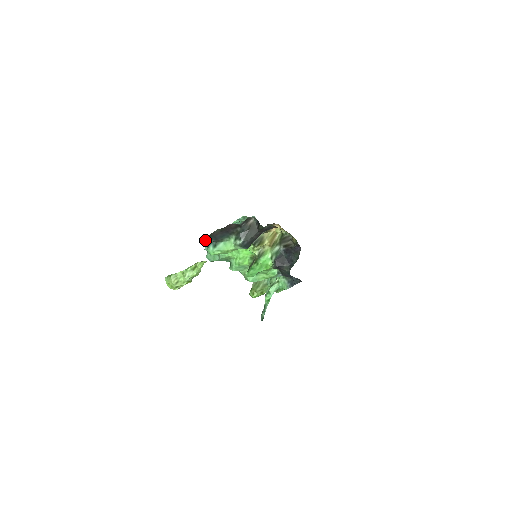
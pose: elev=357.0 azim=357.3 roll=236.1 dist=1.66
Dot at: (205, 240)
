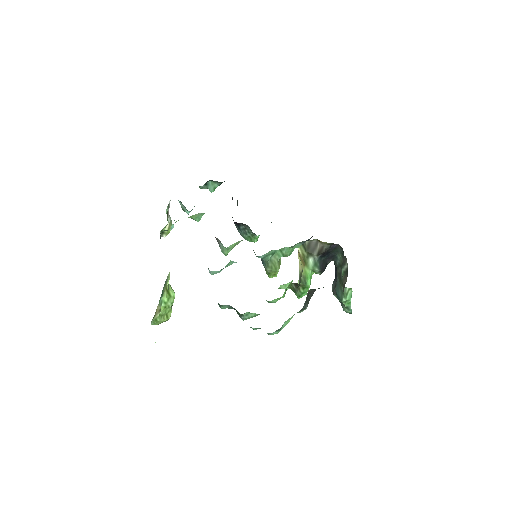
Dot at: occluded
